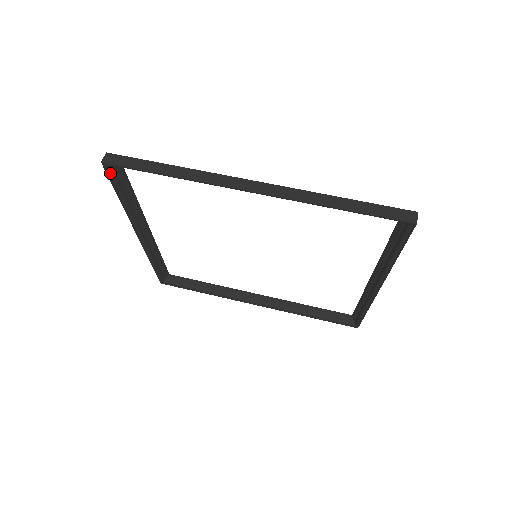
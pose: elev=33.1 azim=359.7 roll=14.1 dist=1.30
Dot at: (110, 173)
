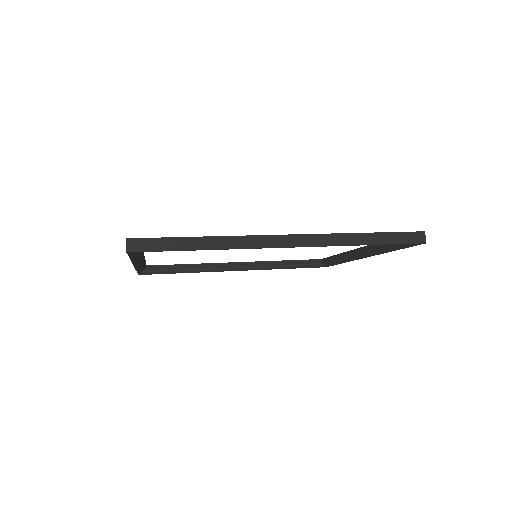
Dot at: (131, 253)
